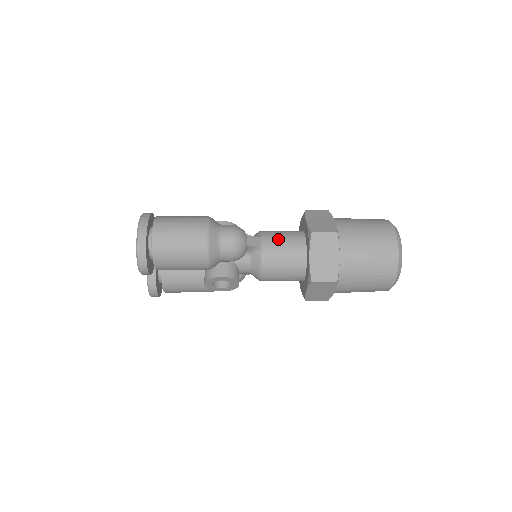
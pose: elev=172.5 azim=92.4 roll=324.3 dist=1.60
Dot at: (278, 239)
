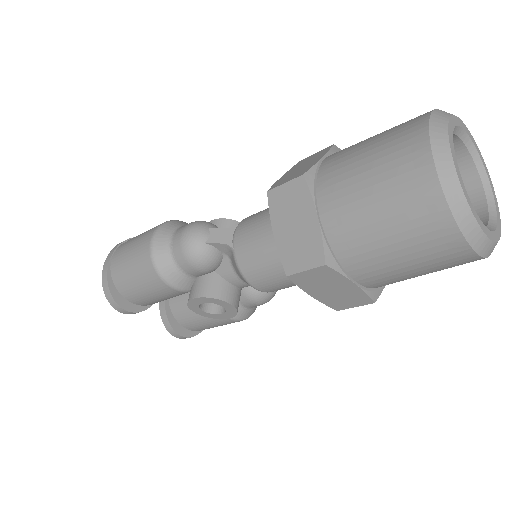
Dot at: (254, 221)
